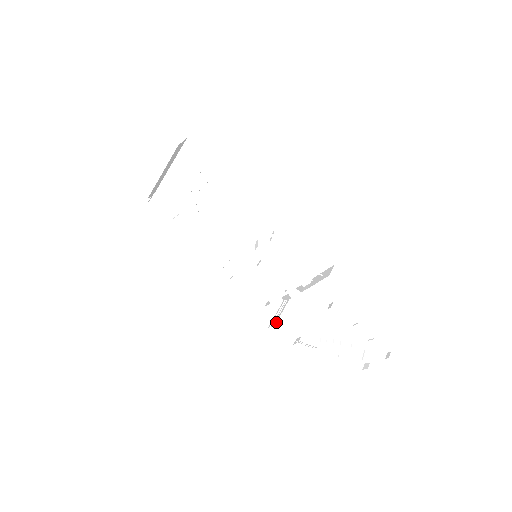
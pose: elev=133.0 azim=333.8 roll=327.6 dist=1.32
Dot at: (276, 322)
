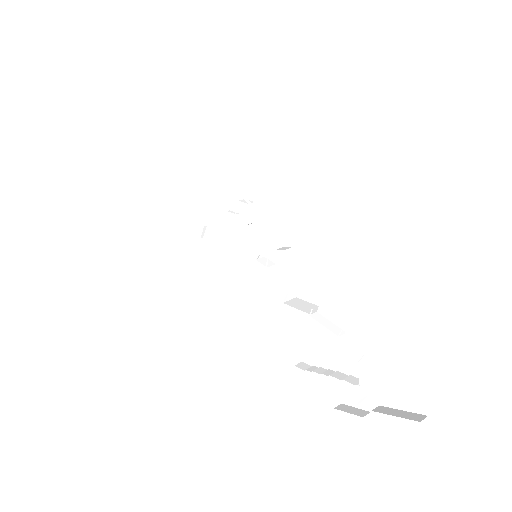
Dot at: (261, 332)
